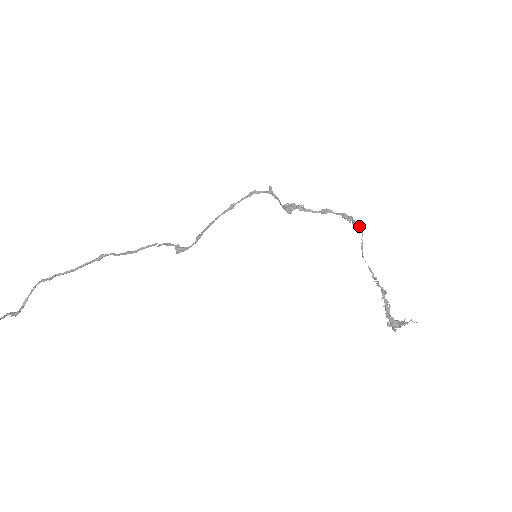
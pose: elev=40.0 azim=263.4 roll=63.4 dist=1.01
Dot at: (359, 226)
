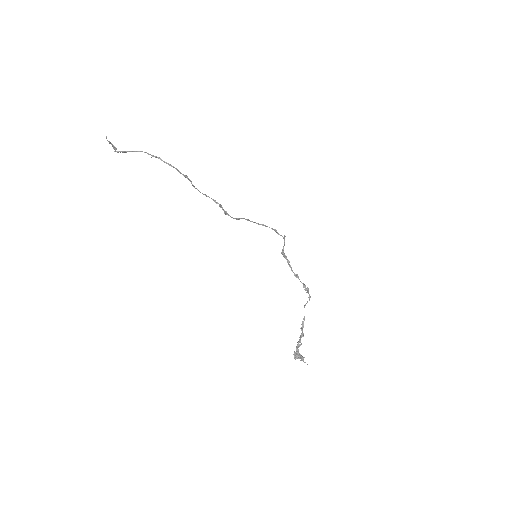
Dot at: occluded
